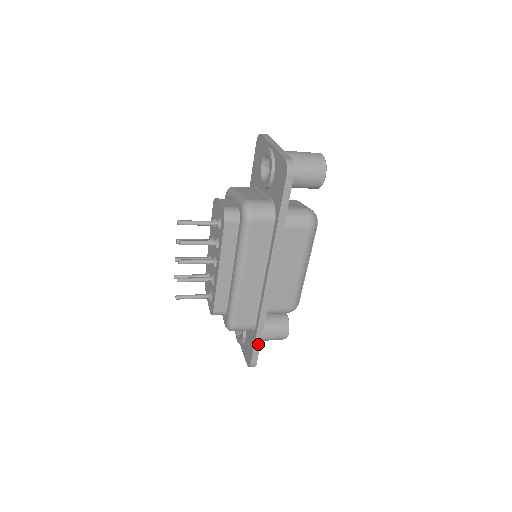
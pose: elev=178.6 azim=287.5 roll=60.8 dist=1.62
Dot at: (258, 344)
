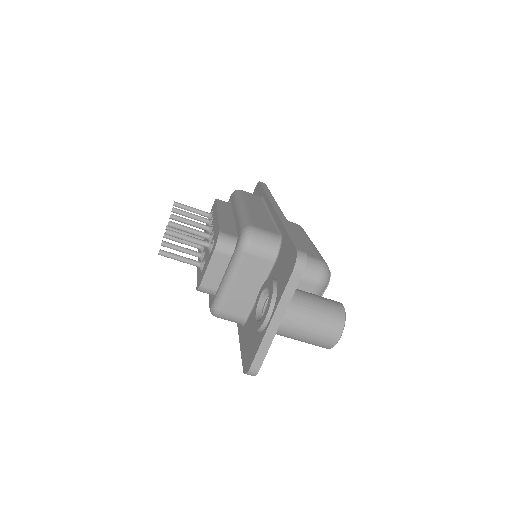
Dot at: (294, 238)
